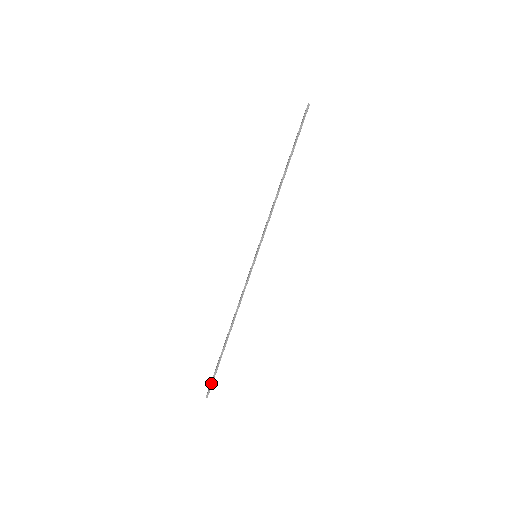
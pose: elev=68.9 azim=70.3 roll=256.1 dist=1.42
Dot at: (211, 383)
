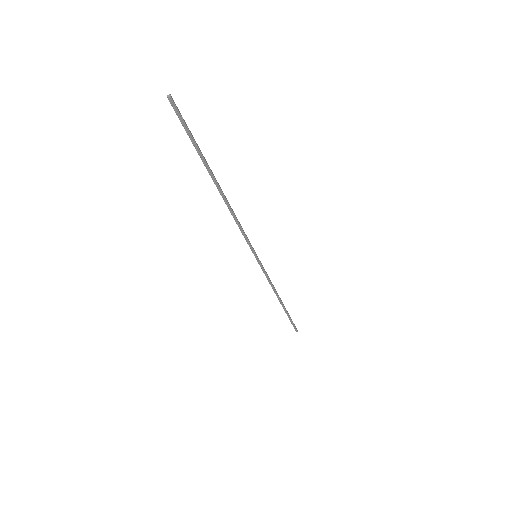
Dot at: (293, 326)
